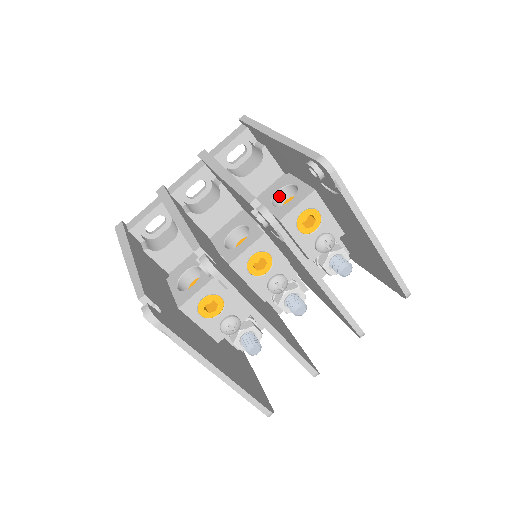
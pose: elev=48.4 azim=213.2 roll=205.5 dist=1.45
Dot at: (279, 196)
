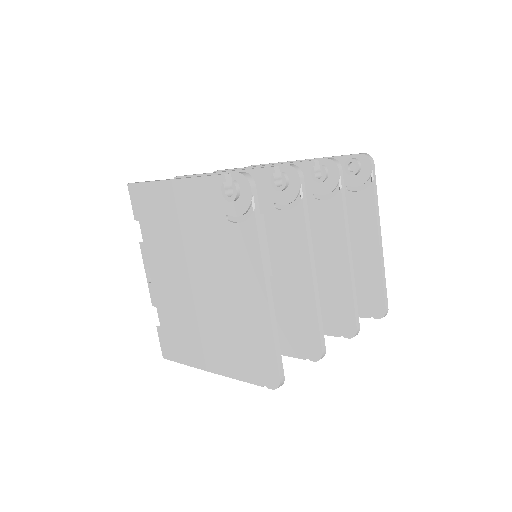
Dot at: occluded
